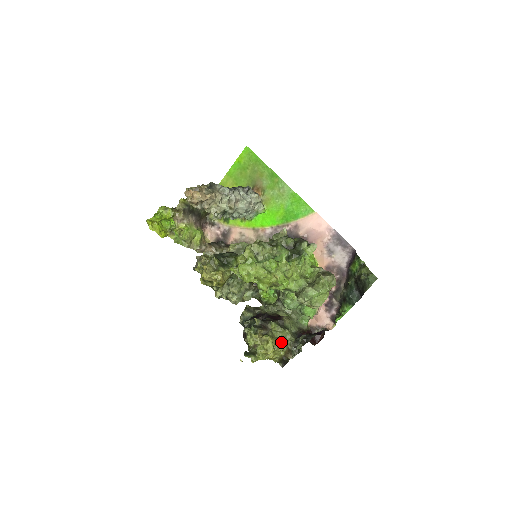
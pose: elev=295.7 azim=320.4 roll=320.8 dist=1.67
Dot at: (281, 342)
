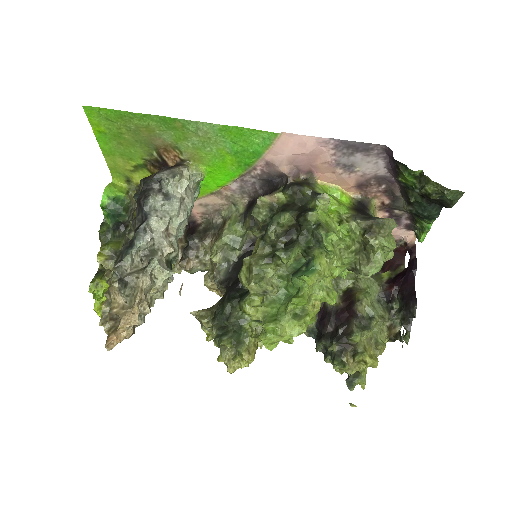
Dot at: (377, 337)
